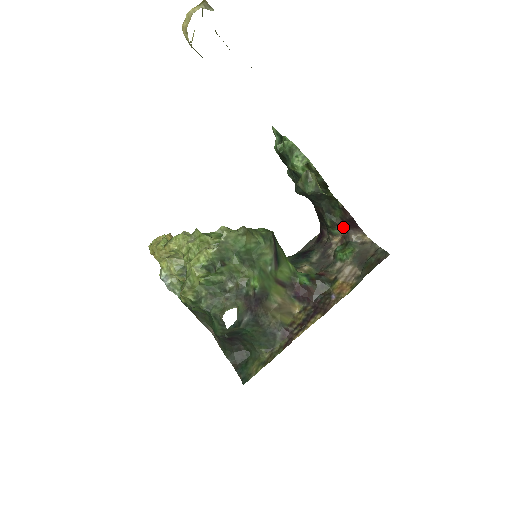
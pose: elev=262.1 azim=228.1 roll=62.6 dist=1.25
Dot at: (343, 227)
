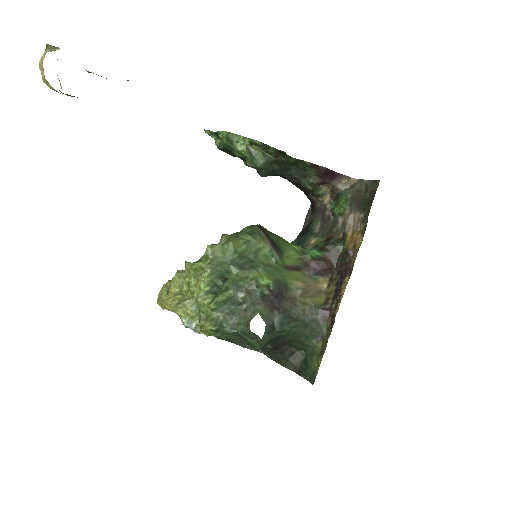
Dot at: (325, 183)
